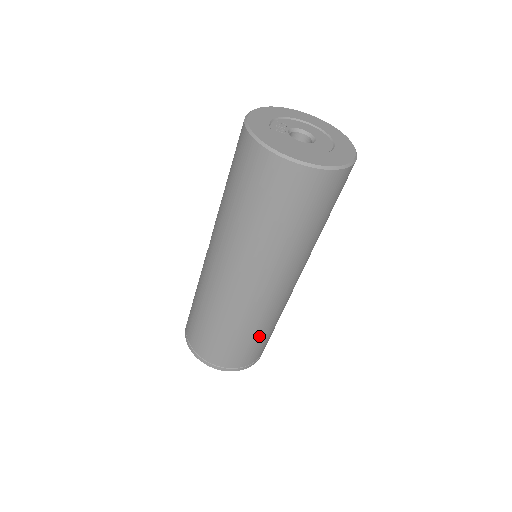
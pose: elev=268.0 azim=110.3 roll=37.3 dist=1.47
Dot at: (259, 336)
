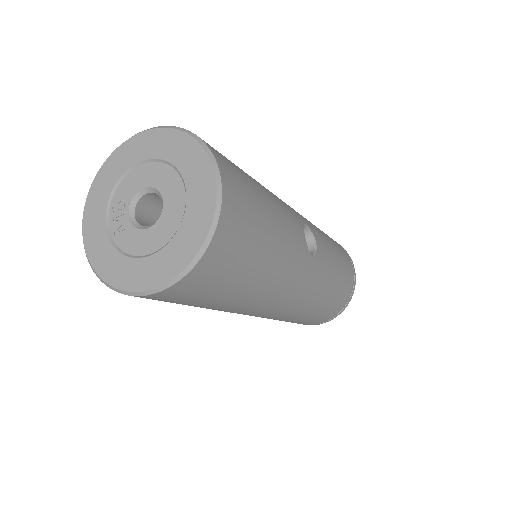
Dot at: (329, 299)
